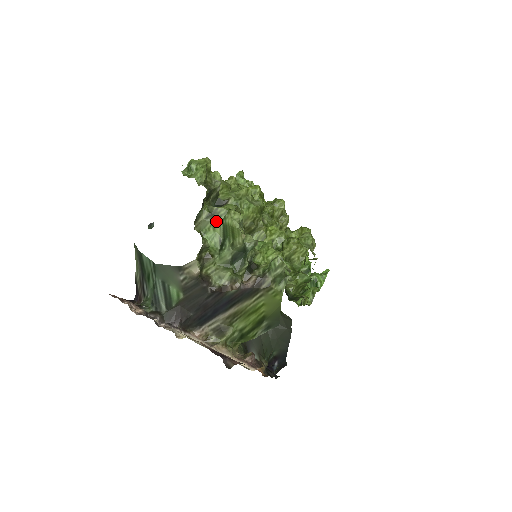
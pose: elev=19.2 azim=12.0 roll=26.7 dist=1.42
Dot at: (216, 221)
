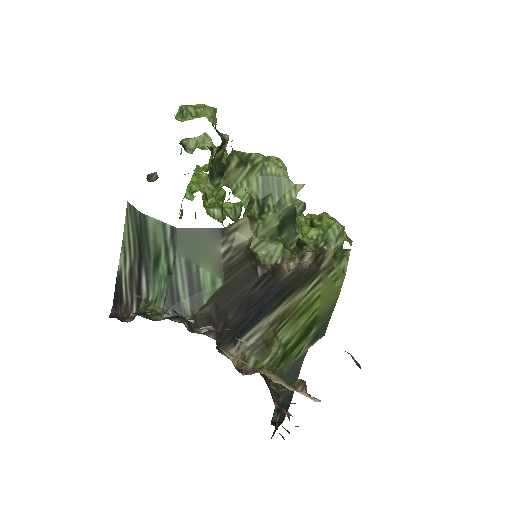
Dot at: (251, 171)
